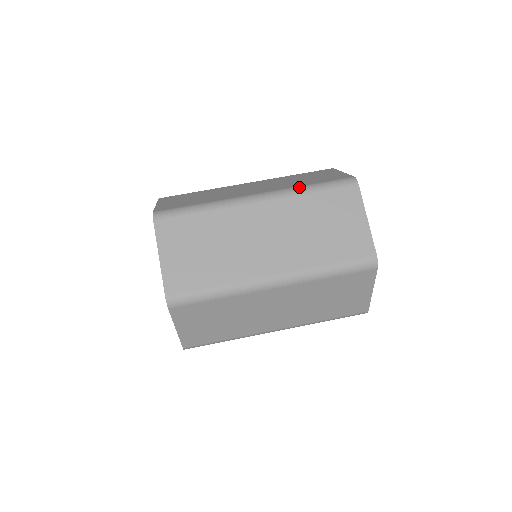
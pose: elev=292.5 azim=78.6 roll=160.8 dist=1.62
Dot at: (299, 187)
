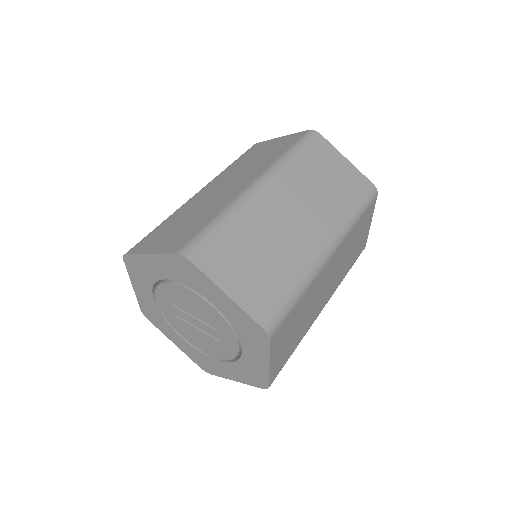
Dot at: (281, 157)
